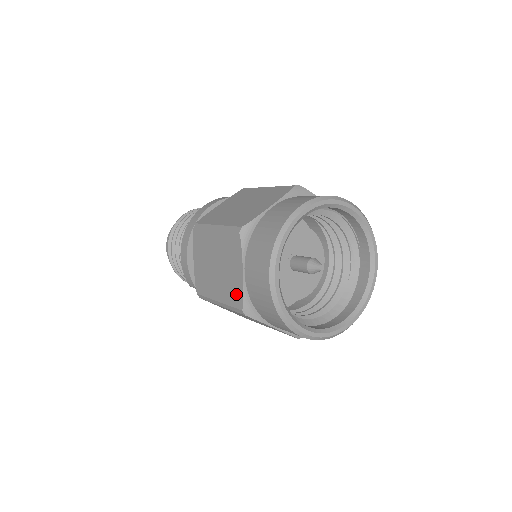
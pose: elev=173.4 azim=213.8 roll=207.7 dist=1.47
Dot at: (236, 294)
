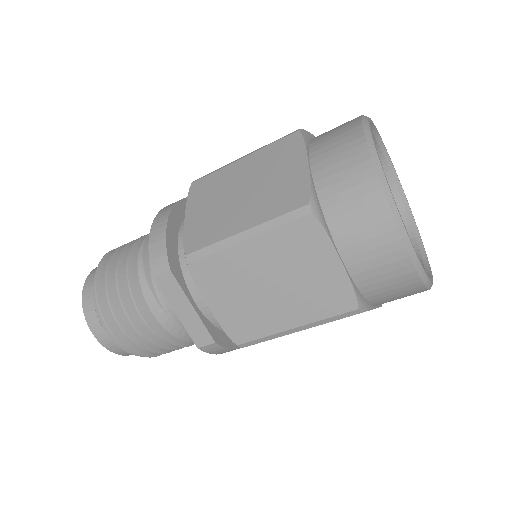
Dot at: (293, 193)
